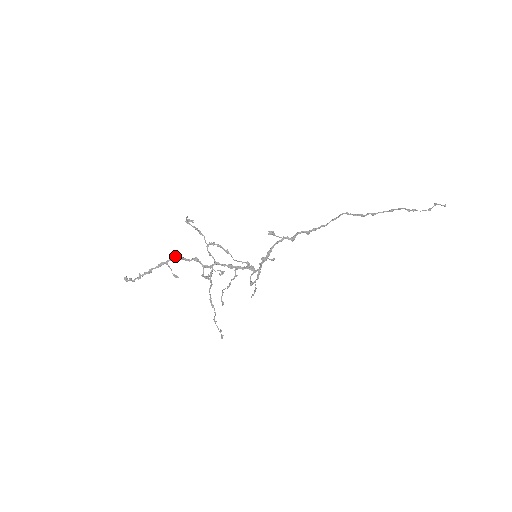
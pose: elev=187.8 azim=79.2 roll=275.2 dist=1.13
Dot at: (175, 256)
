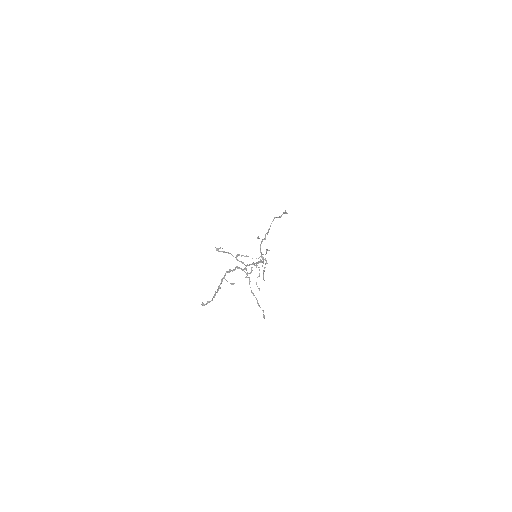
Dot at: (226, 271)
